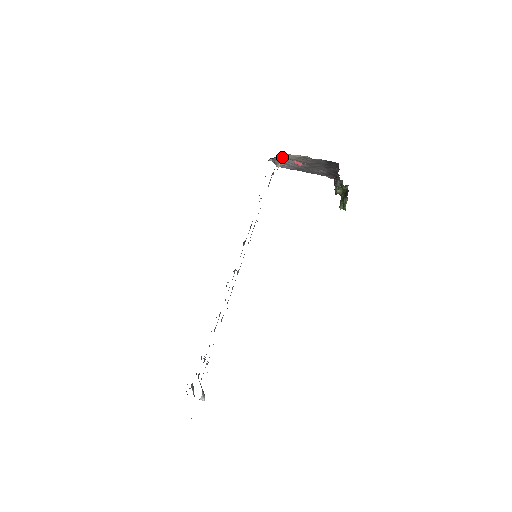
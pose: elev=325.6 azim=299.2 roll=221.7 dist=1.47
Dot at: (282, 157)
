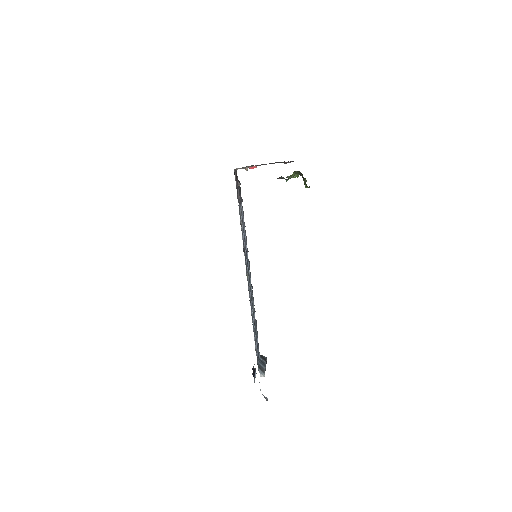
Dot at: occluded
